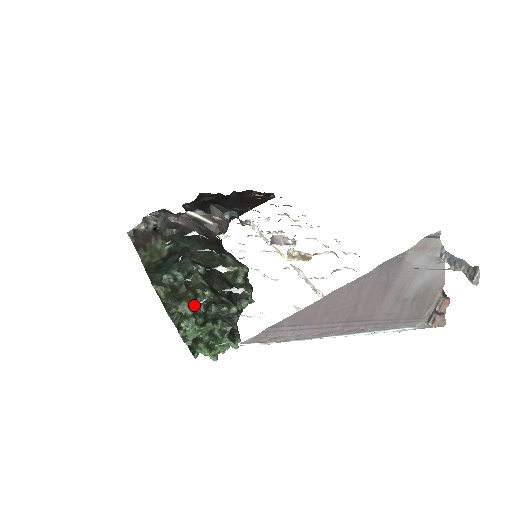
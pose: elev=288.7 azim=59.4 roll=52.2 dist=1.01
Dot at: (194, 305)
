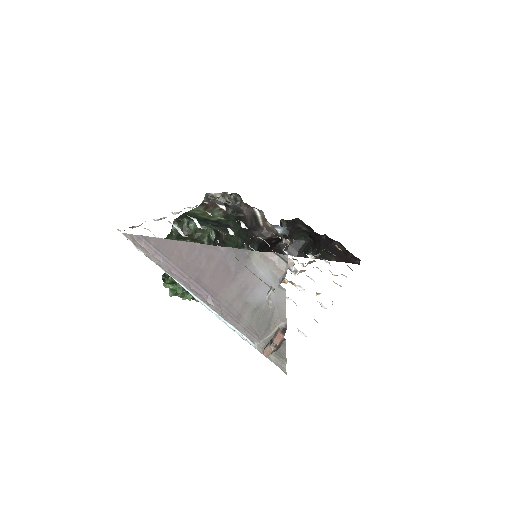
Dot at: occluded
